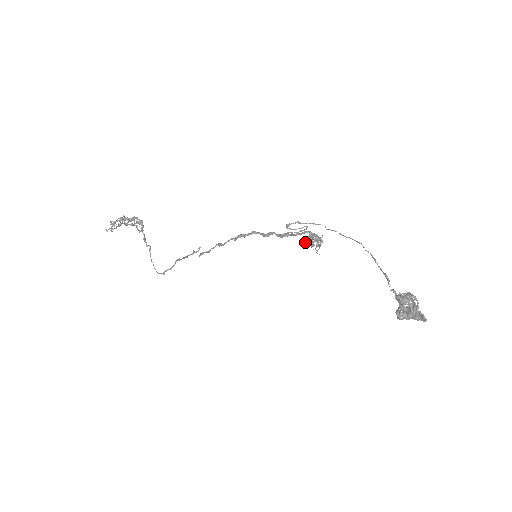
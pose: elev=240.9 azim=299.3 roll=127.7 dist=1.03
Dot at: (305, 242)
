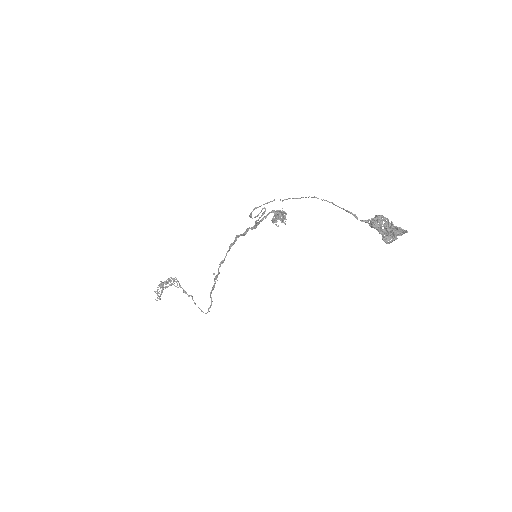
Dot at: (275, 222)
